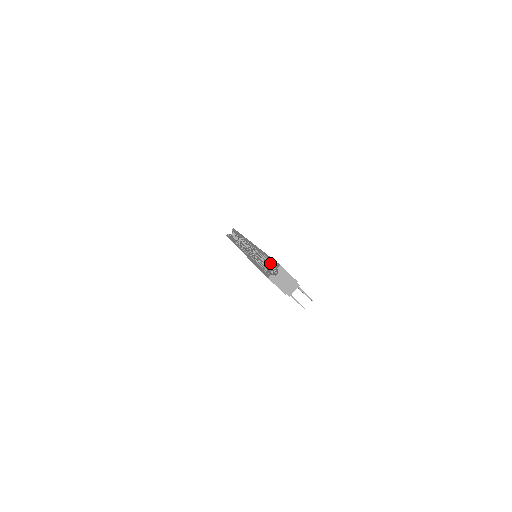
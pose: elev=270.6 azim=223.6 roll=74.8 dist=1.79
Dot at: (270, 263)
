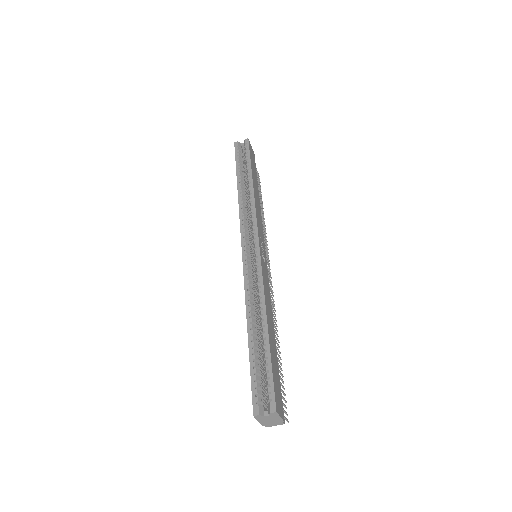
Dot at: (266, 373)
